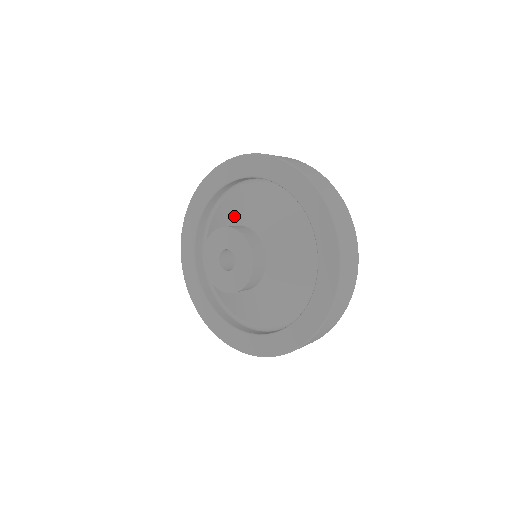
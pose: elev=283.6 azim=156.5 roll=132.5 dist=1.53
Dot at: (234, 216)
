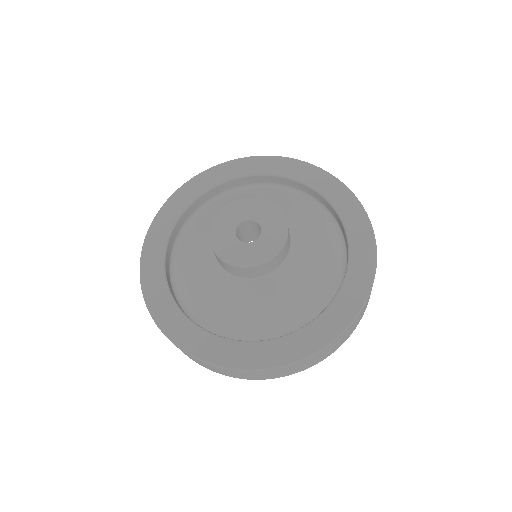
Dot at: (282, 209)
